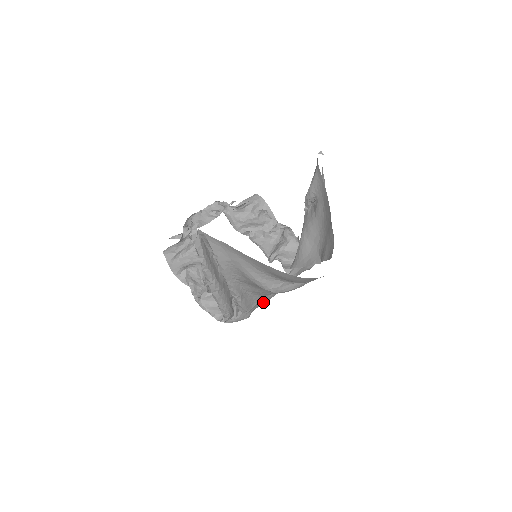
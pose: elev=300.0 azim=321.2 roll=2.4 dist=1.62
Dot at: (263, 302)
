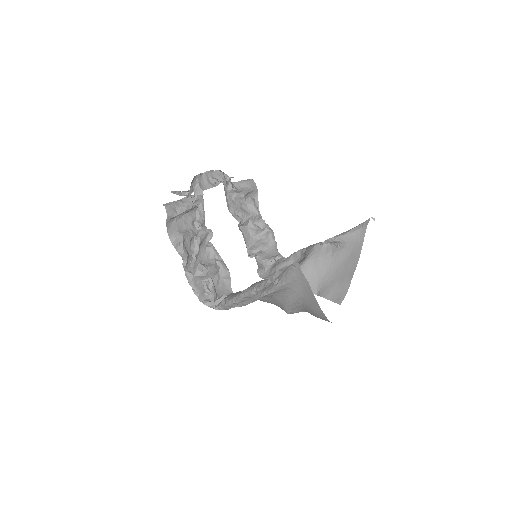
Dot at: occluded
